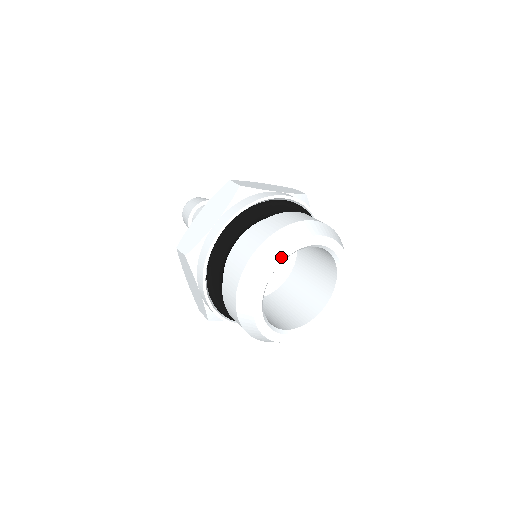
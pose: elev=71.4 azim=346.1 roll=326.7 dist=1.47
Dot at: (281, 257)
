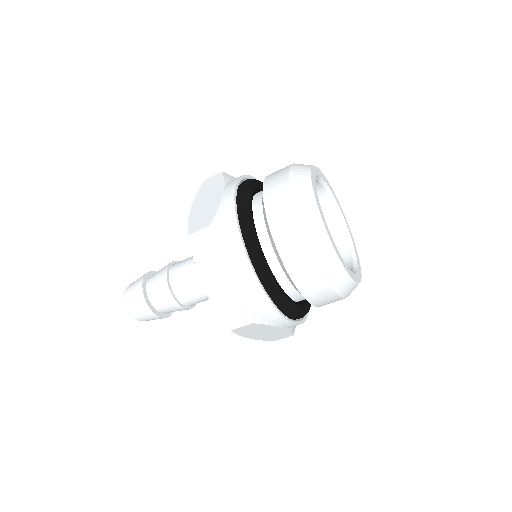
Dot at: (313, 174)
